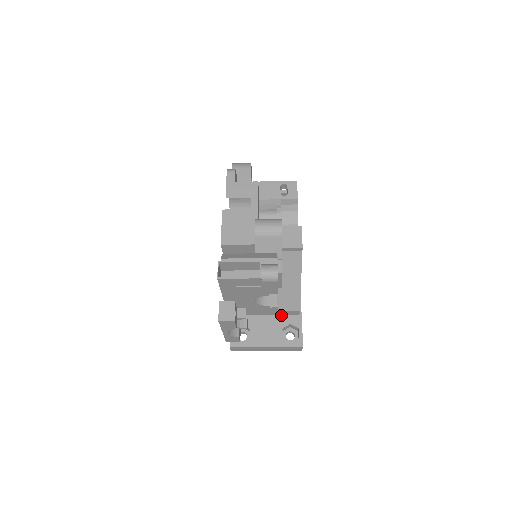
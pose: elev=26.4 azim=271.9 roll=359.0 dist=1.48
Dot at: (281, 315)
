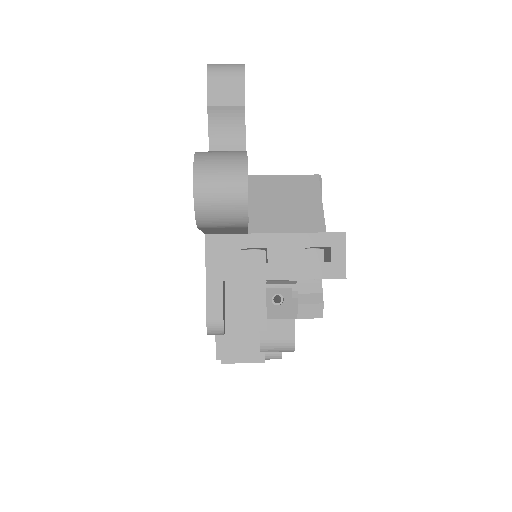
Dot at: occluded
